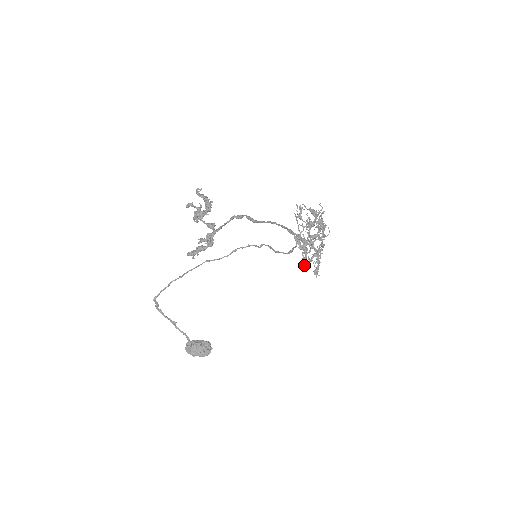
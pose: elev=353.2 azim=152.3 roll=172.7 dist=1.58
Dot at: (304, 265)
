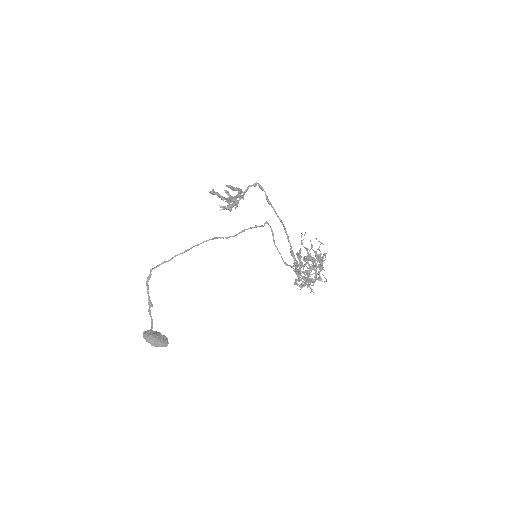
Dot at: (294, 270)
